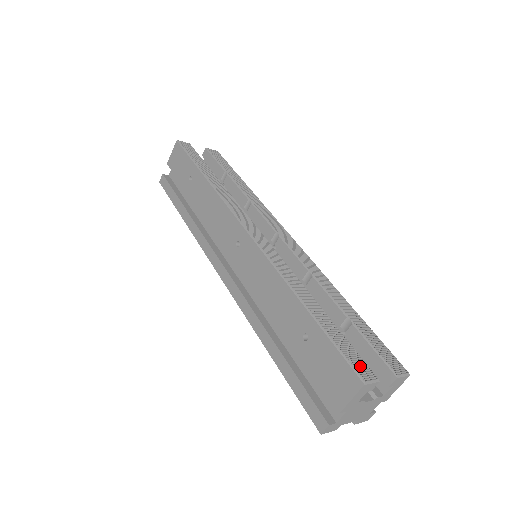
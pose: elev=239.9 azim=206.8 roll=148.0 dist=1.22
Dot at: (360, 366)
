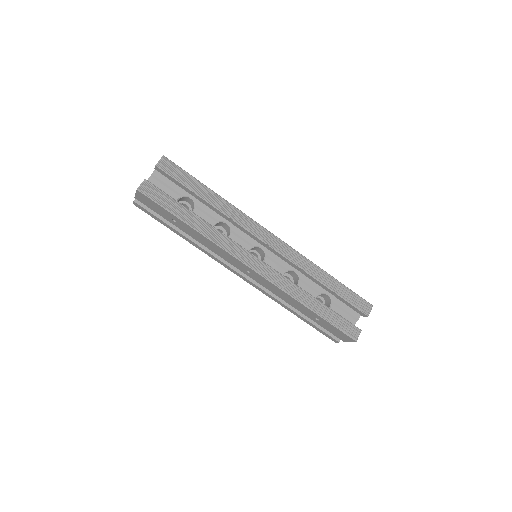
Dot at: (352, 331)
